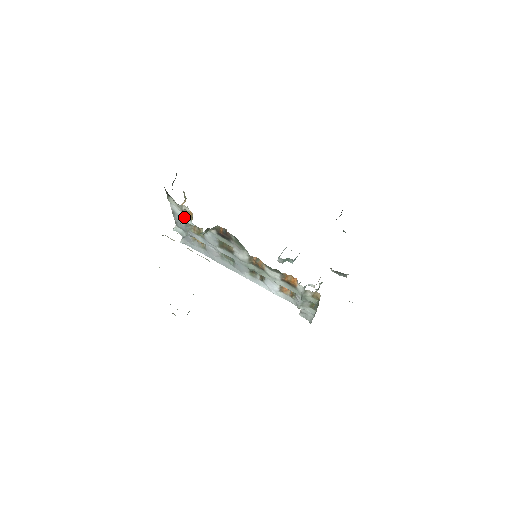
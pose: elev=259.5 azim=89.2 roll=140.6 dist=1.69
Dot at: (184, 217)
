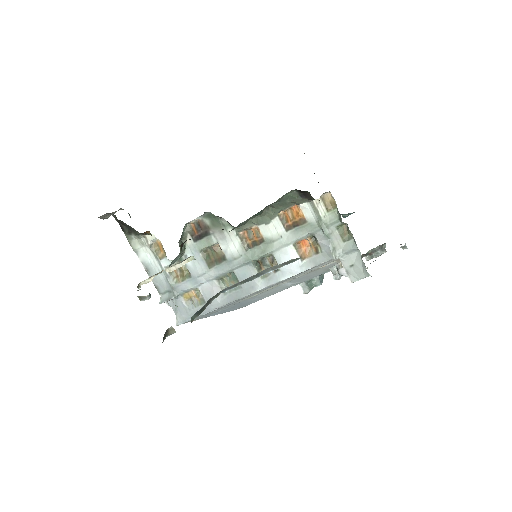
Dot at: (157, 261)
